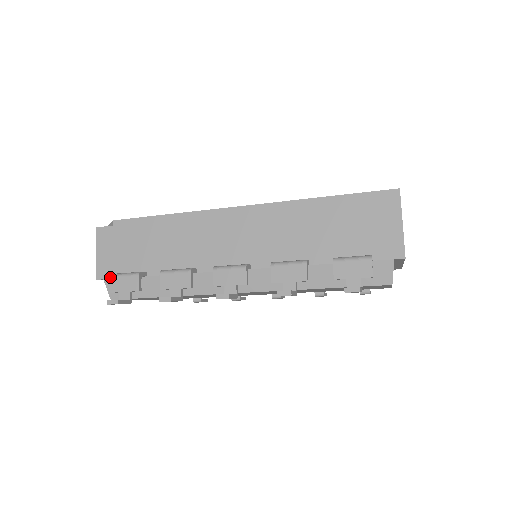
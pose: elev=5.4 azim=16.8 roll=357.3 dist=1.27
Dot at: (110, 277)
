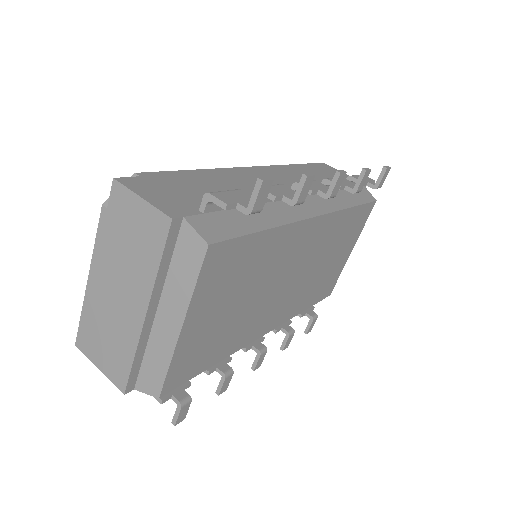
Dot at: (209, 193)
